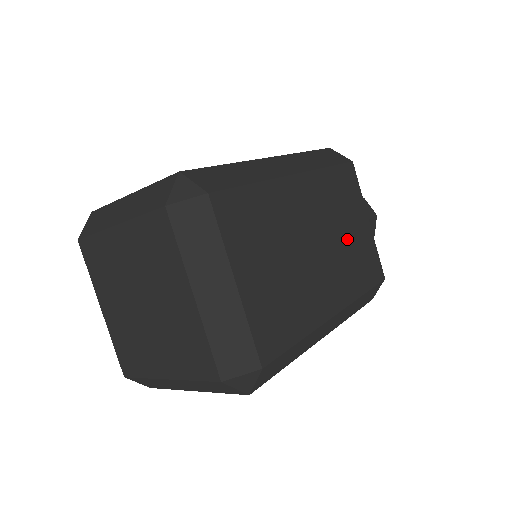
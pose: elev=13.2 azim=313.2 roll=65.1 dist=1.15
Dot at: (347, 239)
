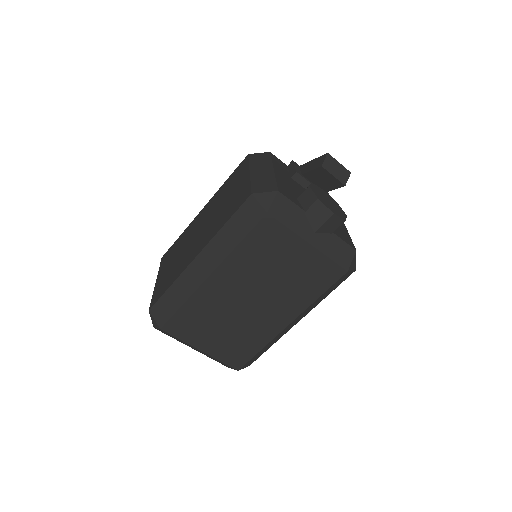
Dot at: (284, 276)
